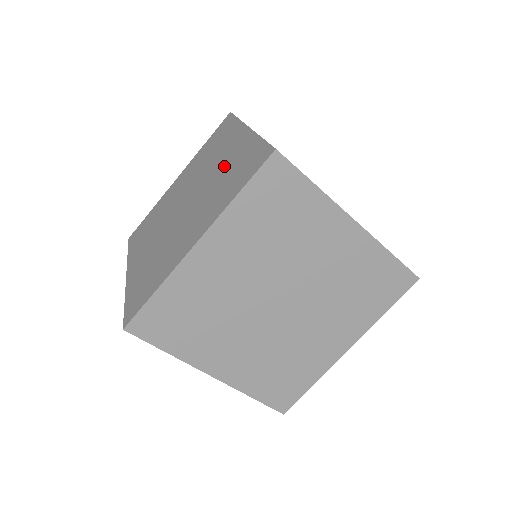
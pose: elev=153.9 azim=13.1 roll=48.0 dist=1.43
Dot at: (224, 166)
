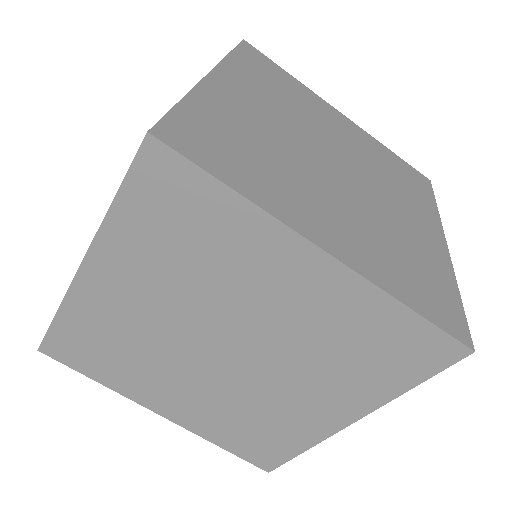
Dot at: occluded
